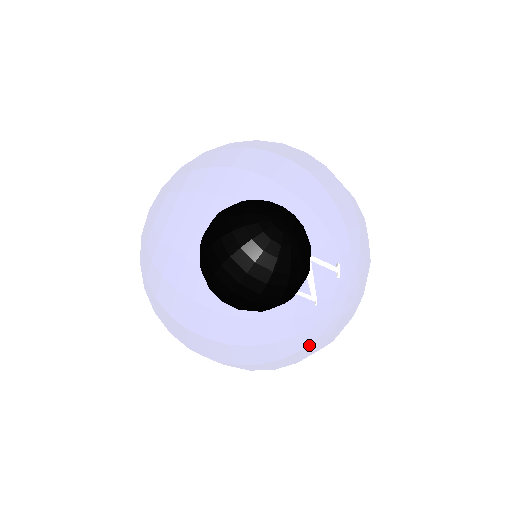
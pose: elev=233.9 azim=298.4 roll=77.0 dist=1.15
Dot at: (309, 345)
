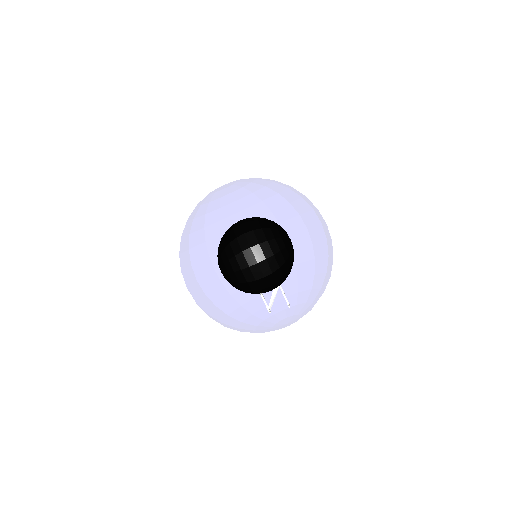
Dot at: occluded
